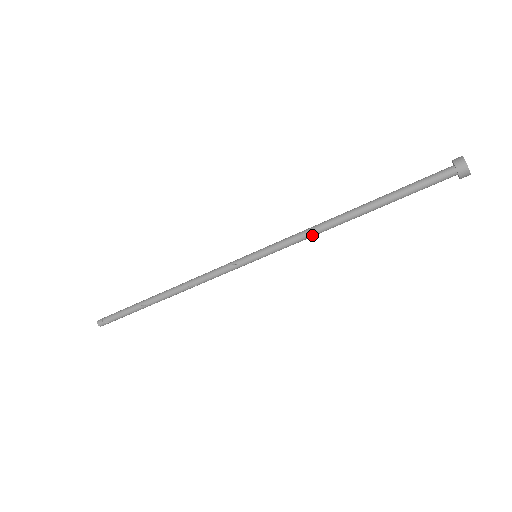
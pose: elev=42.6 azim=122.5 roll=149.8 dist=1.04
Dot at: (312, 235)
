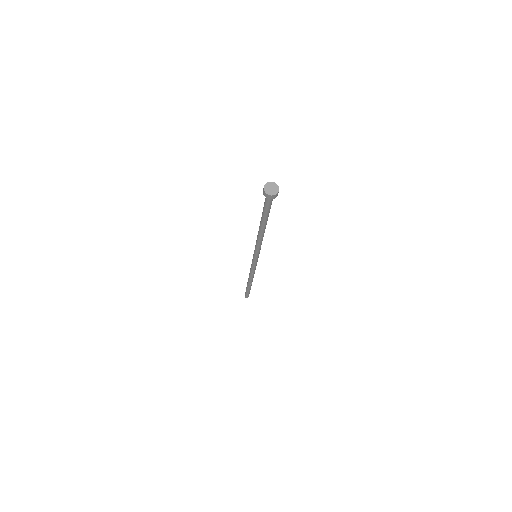
Dot at: (258, 242)
